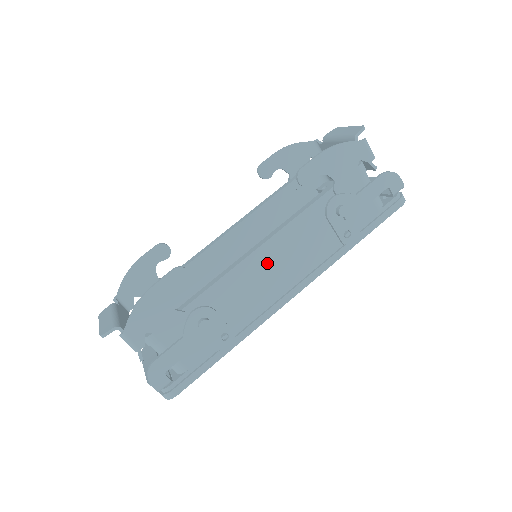
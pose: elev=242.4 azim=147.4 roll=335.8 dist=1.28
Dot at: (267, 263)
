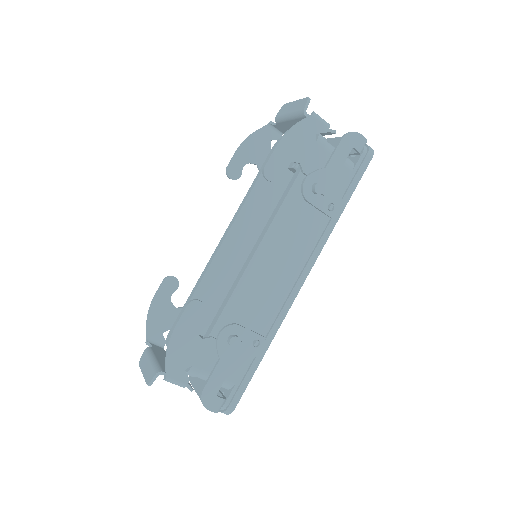
Dot at: (268, 263)
